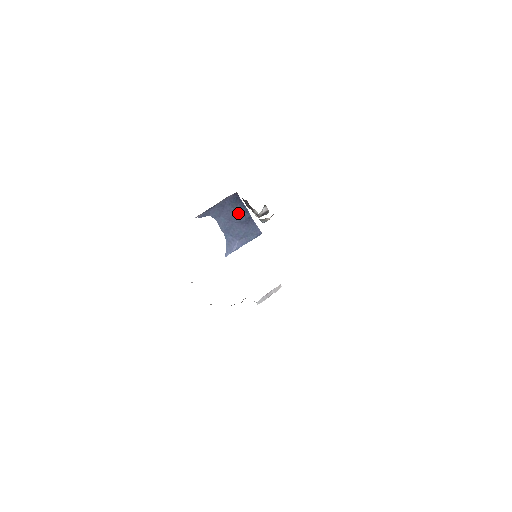
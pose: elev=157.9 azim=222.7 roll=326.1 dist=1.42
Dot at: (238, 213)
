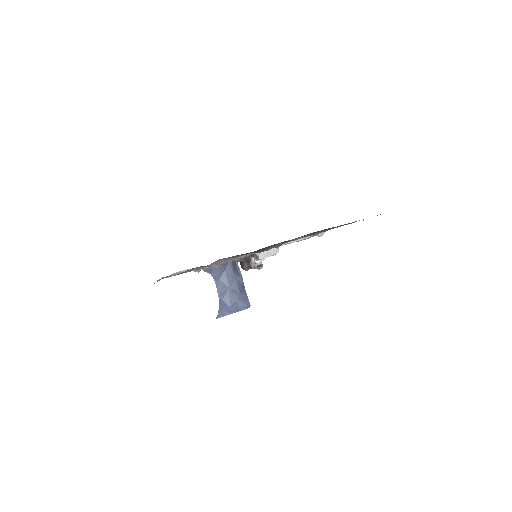
Dot at: (234, 279)
